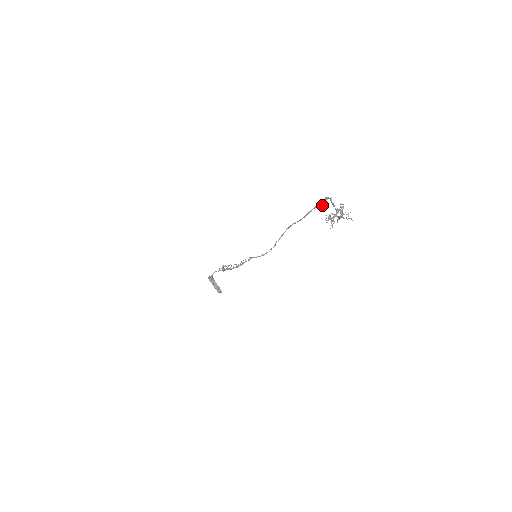
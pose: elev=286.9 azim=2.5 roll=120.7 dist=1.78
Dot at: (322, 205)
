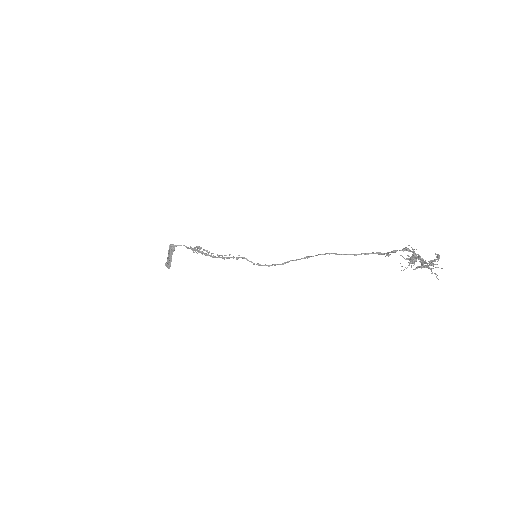
Dot at: (389, 255)
